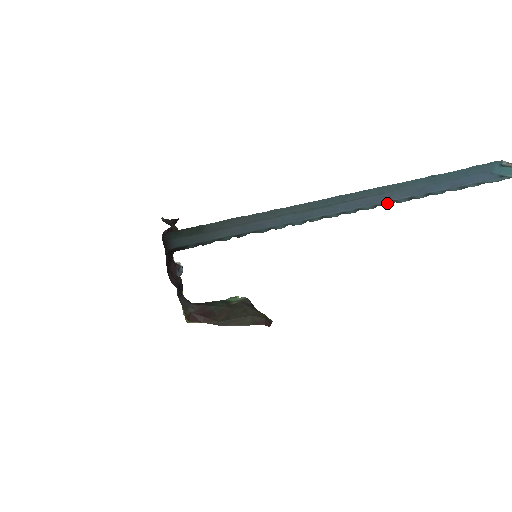
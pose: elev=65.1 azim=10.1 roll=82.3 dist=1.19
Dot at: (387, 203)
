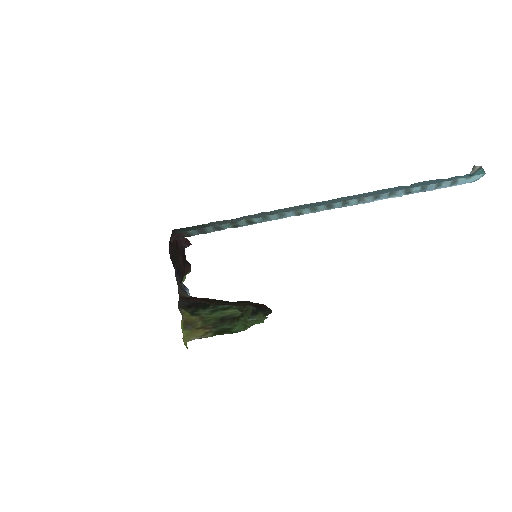
Dot at: (370, 199)
